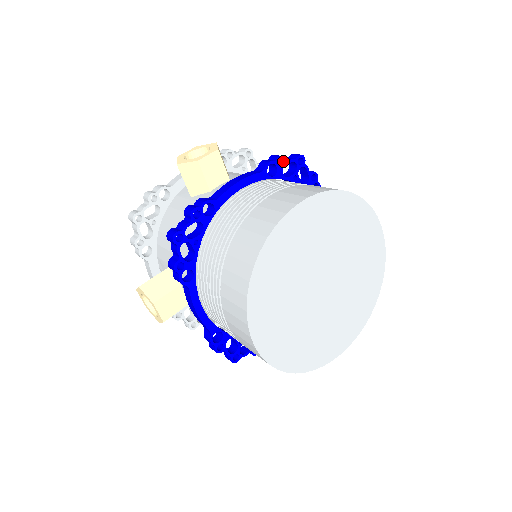
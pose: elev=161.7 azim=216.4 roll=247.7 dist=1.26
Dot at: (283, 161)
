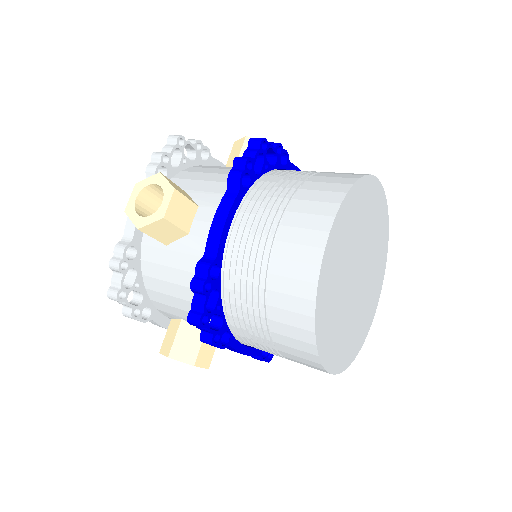
Dot at: occluded
